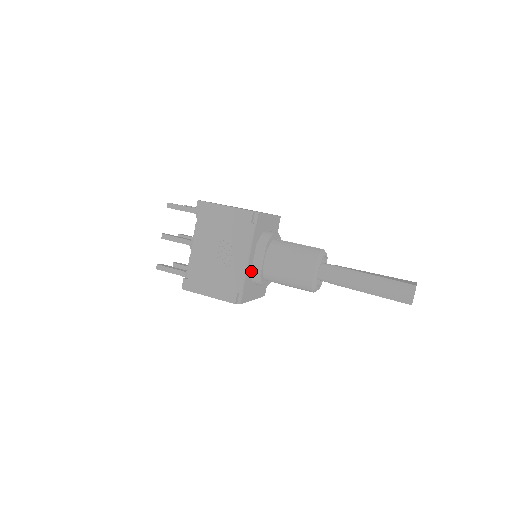
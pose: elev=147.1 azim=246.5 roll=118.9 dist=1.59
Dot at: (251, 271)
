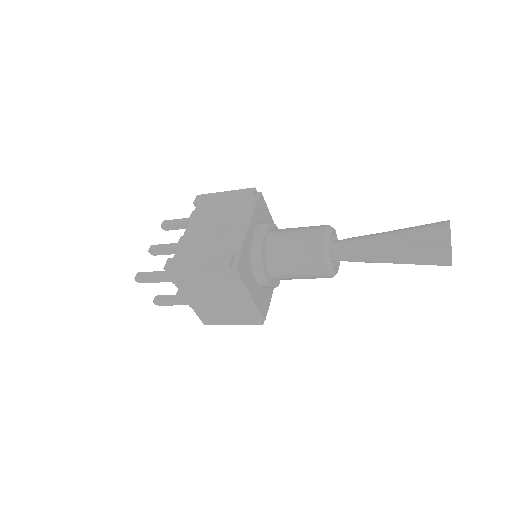
Dot at: (250, 247)
